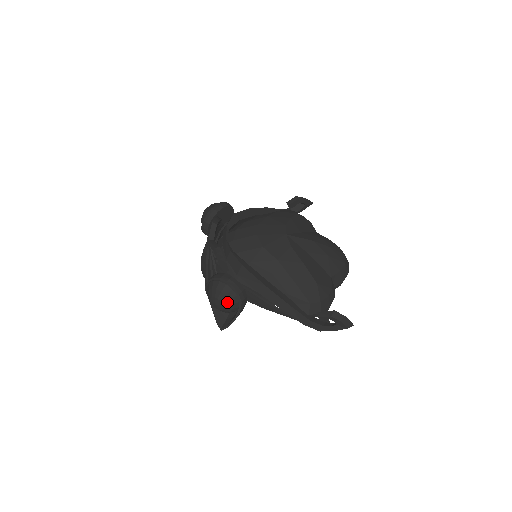
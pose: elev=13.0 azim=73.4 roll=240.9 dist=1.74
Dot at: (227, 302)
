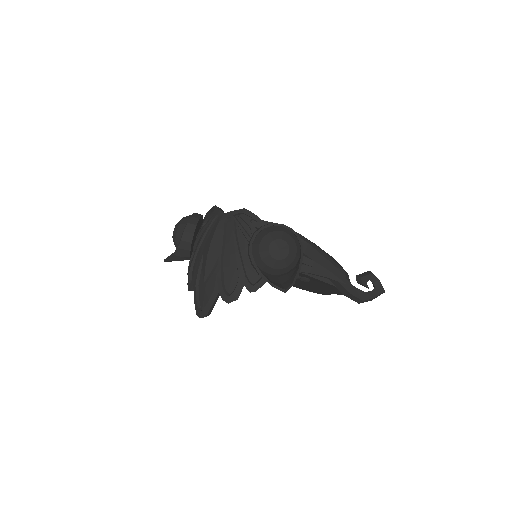
Dot at: (292, 243)
